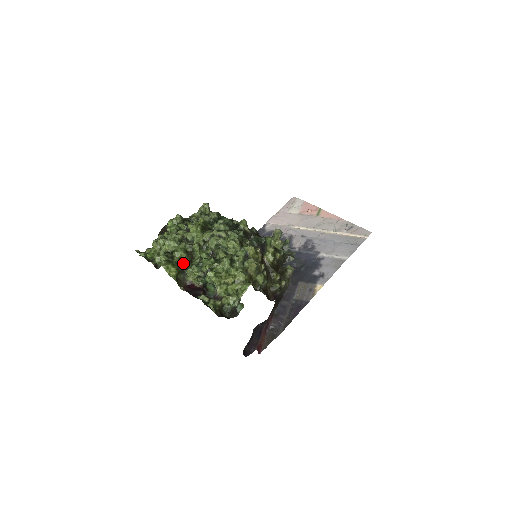
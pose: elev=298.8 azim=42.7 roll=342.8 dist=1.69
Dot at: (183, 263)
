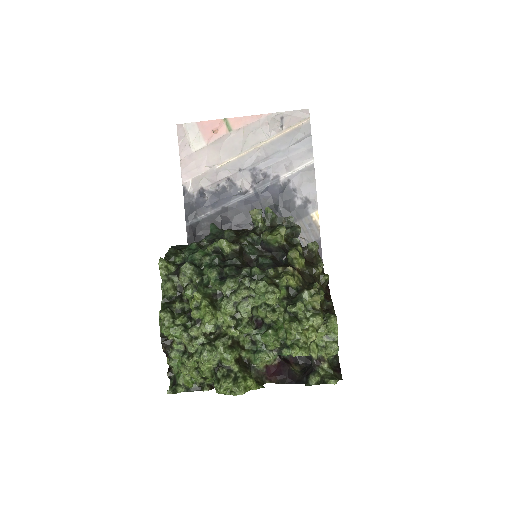
Dot at: (240, 360)
